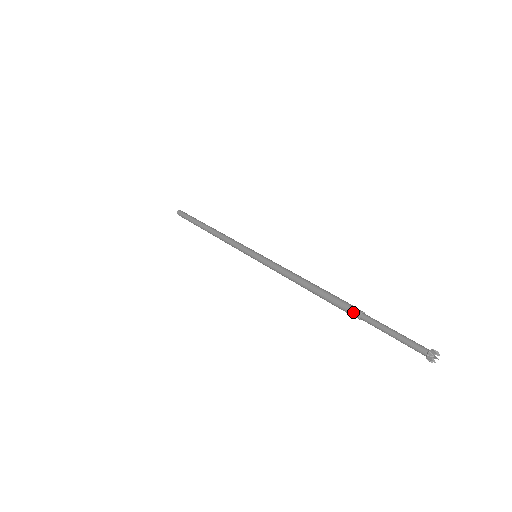
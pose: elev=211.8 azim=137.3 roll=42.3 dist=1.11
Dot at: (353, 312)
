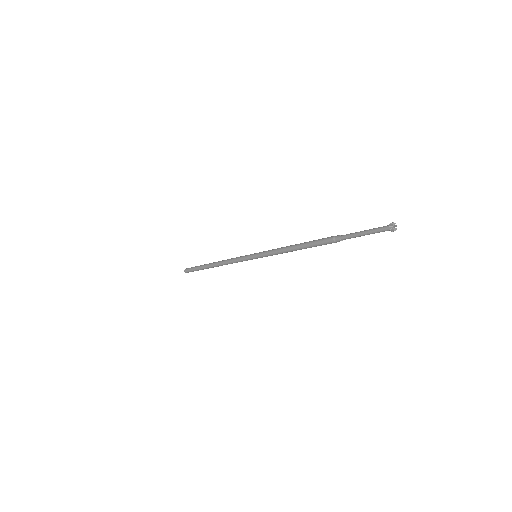
Dot at: (336, 236)
